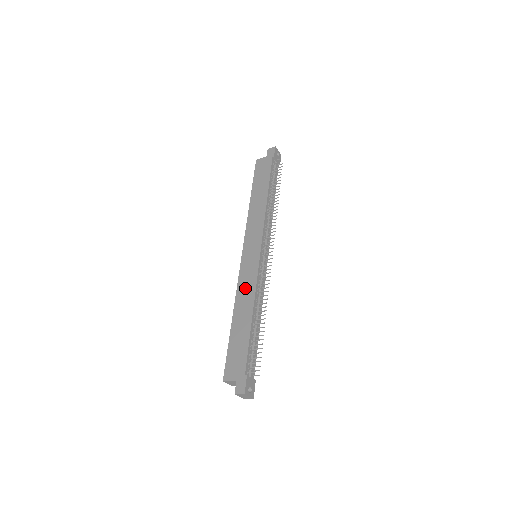
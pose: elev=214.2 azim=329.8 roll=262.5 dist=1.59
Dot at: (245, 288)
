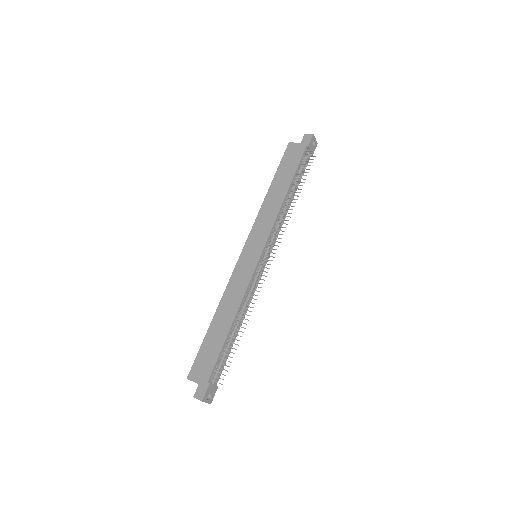
Dot at: (234, 290)
